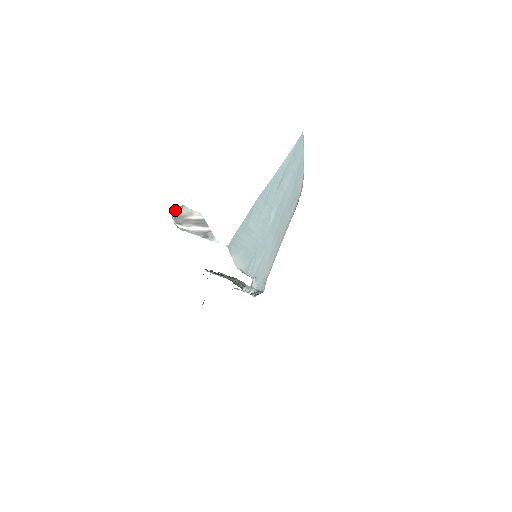
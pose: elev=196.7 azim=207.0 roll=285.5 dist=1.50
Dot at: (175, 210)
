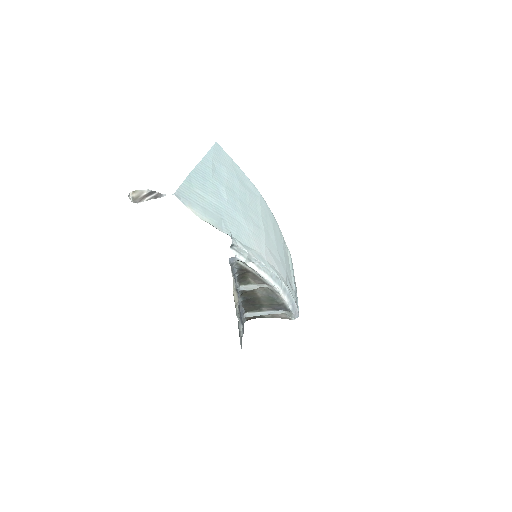
Dot at: (130, 195)
